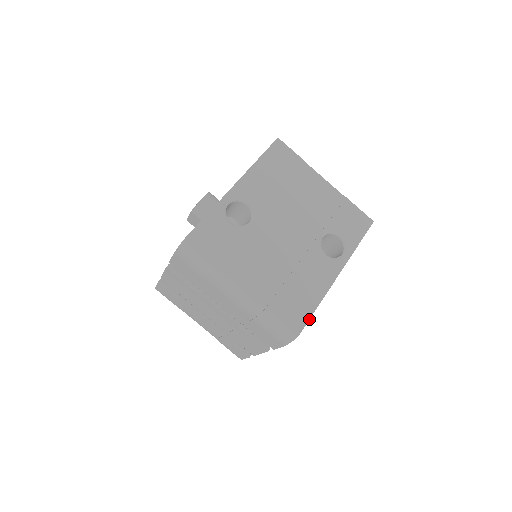
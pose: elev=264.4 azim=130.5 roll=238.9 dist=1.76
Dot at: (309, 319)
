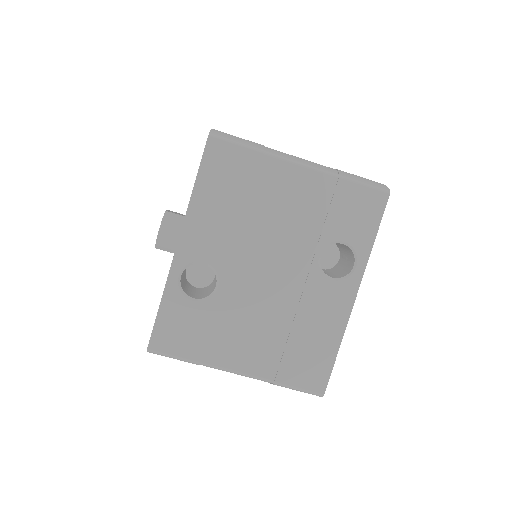
Dot at: (331, 370)
